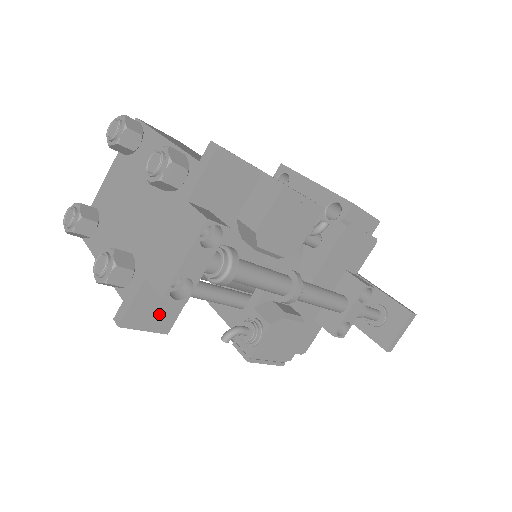
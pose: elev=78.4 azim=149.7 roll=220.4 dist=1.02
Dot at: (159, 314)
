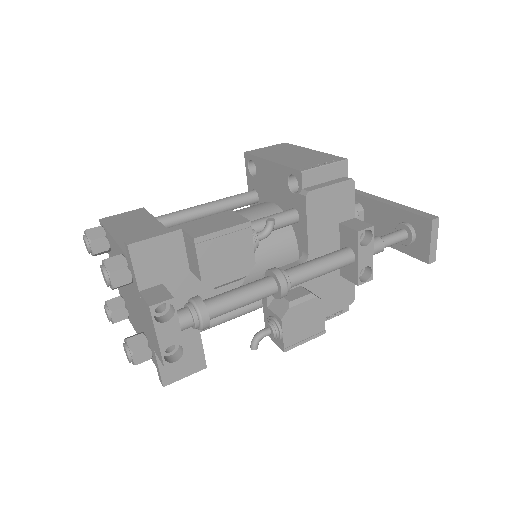
Dot at: (187, 362)
